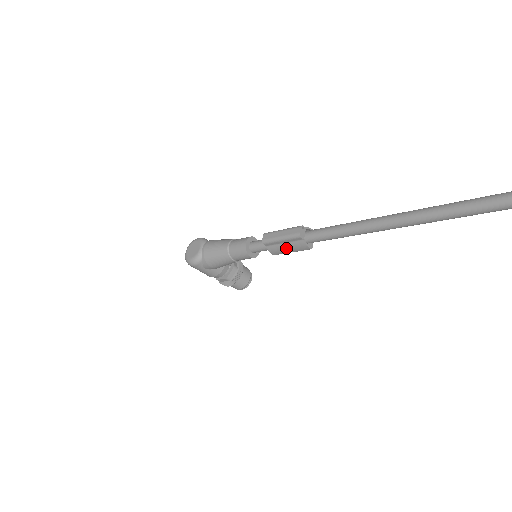
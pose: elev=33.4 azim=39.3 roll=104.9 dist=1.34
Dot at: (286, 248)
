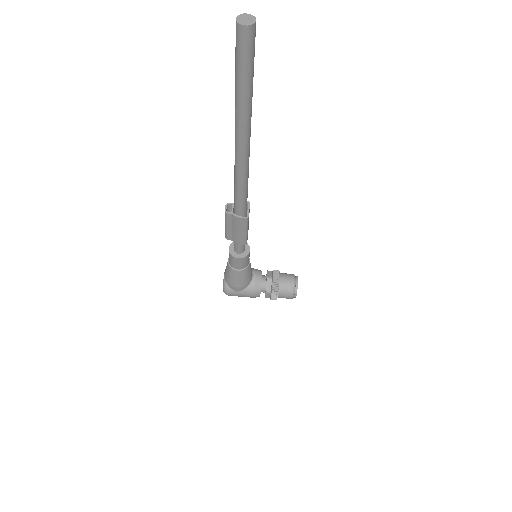
Dot at: (237, 231)
